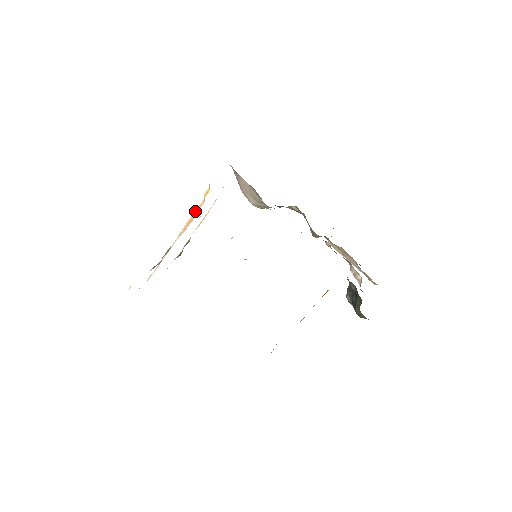
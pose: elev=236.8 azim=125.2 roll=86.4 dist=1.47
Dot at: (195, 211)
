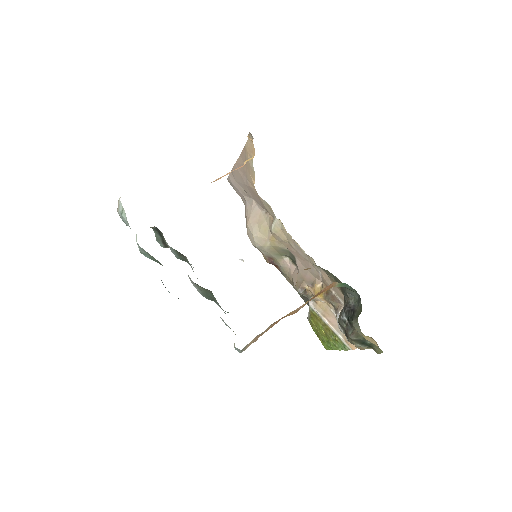
Dot at: (231, 171)
